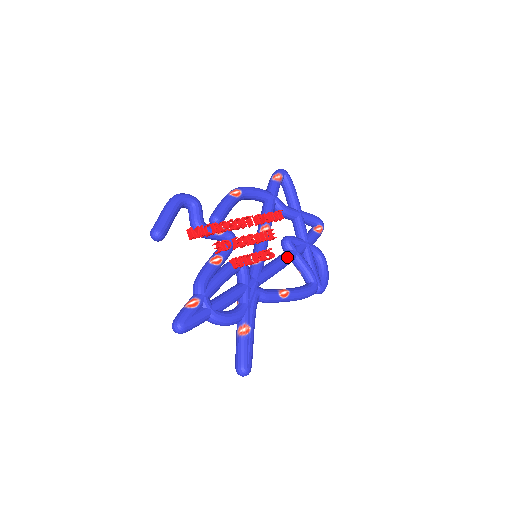
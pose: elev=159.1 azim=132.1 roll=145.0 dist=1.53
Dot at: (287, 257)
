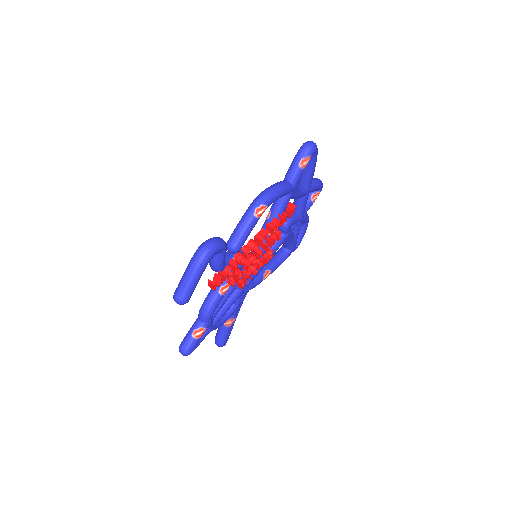
Dot at: (281, 244)
